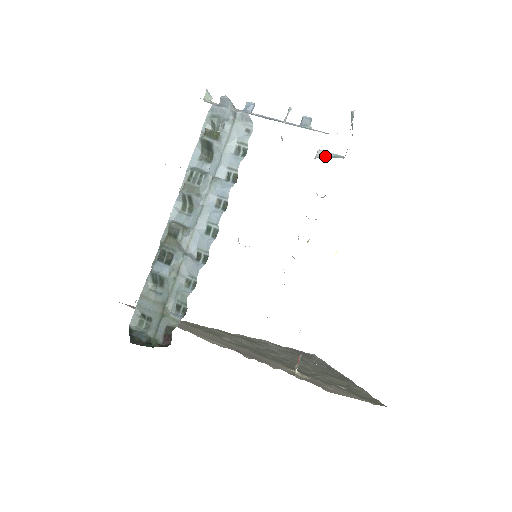
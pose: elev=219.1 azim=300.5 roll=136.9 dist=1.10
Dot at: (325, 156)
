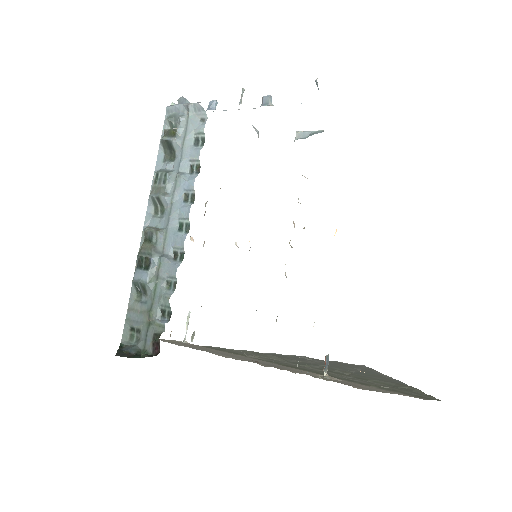
Dot at: (304, 136)
